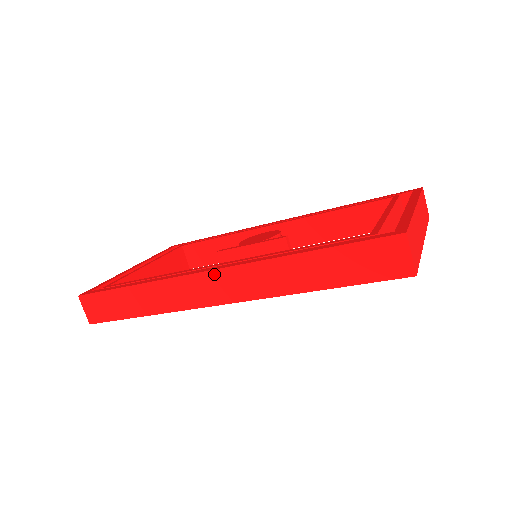
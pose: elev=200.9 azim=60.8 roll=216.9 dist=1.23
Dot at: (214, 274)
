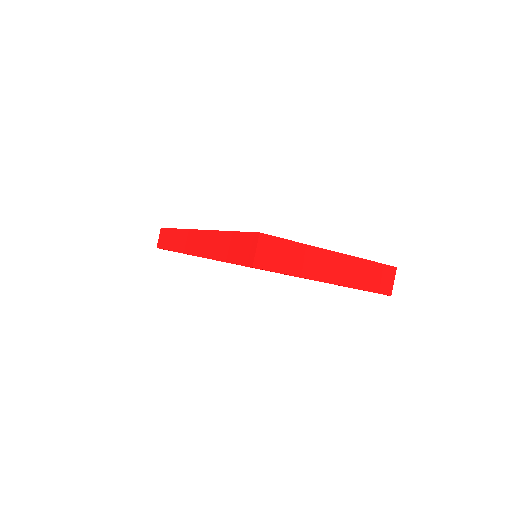
Dot at: (197, 233)
